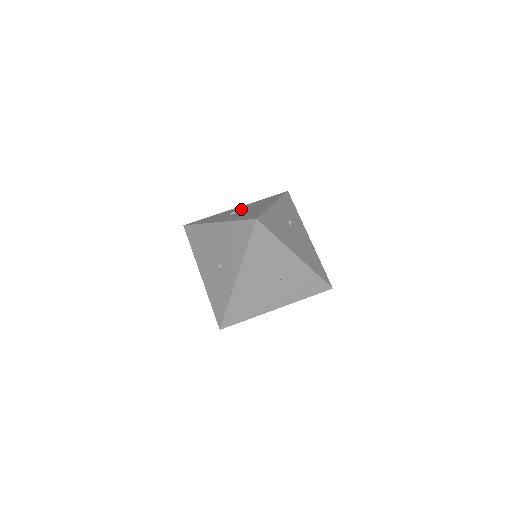
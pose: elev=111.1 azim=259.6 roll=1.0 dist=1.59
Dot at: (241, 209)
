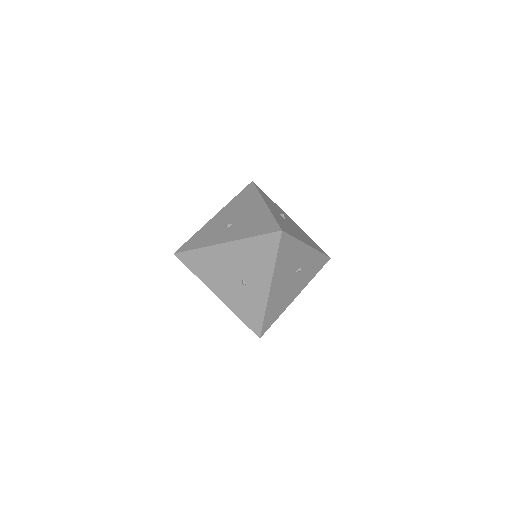
Dot at: (228, 217)
